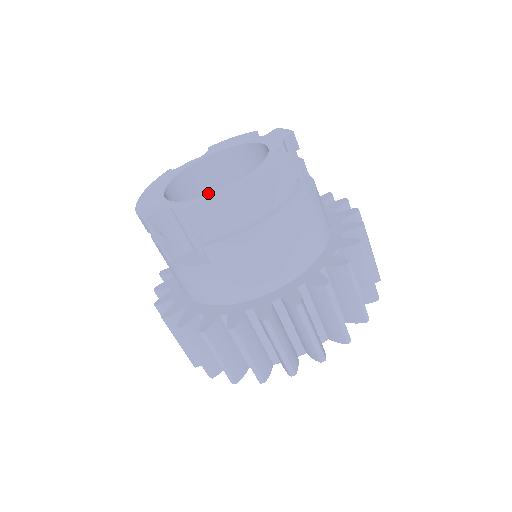
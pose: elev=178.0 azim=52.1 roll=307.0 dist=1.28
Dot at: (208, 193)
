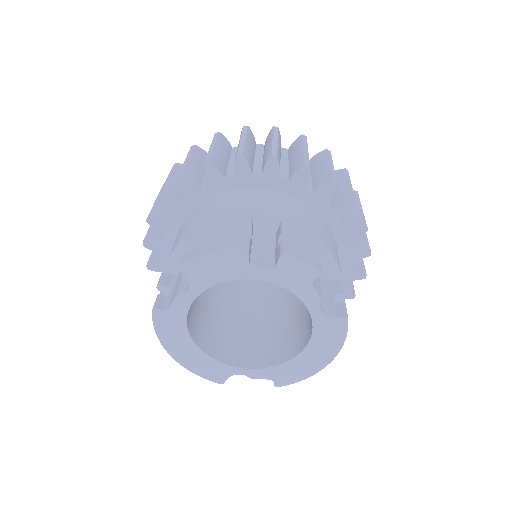
Dot at: occluded
